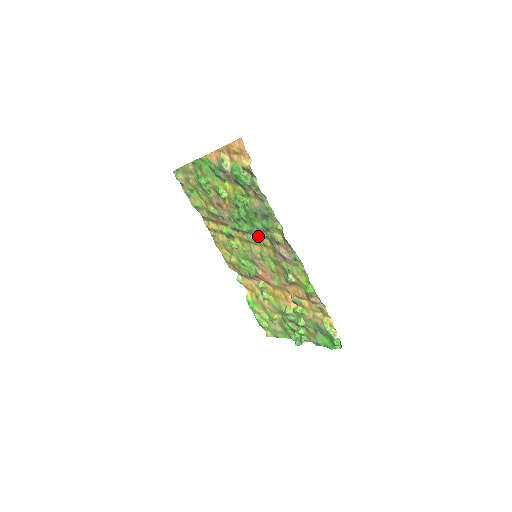
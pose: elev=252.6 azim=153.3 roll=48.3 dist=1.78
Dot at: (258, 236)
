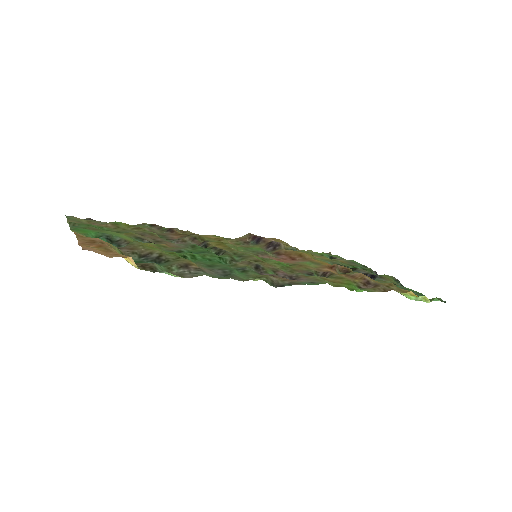
Dot at: (238, 262)
